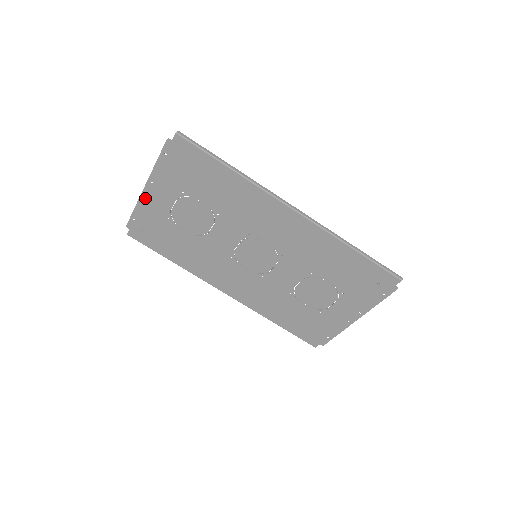
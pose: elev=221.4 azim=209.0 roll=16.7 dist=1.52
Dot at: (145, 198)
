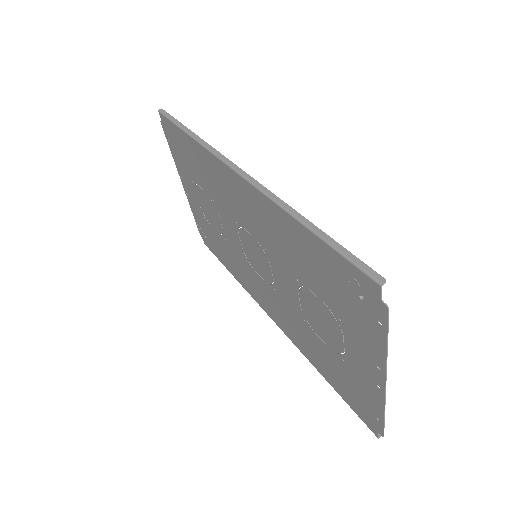
Dot at: (188, 197)
